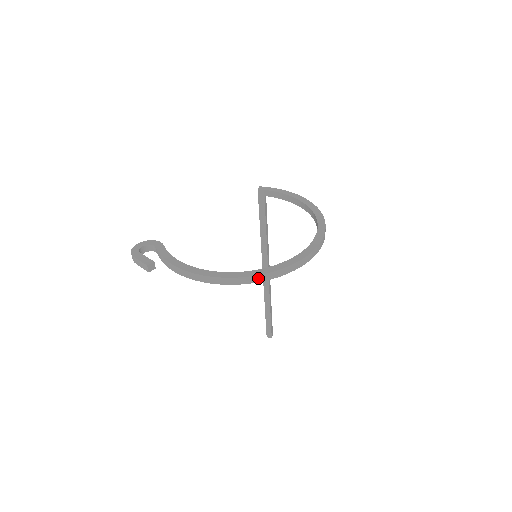
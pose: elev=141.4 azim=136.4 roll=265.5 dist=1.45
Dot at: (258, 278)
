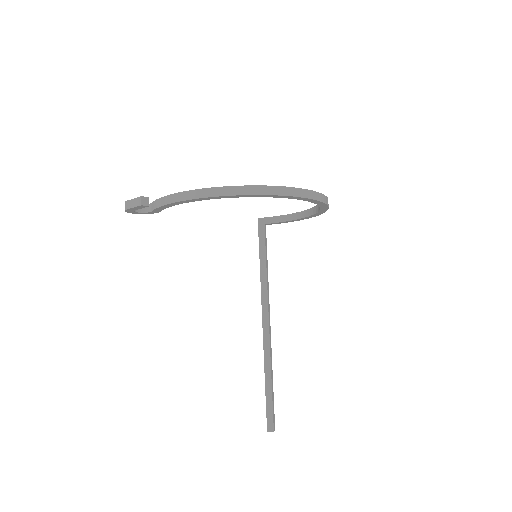
Dot at: (260, 190)
